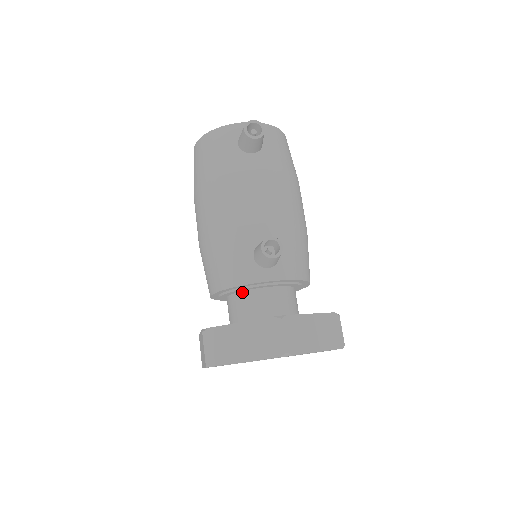
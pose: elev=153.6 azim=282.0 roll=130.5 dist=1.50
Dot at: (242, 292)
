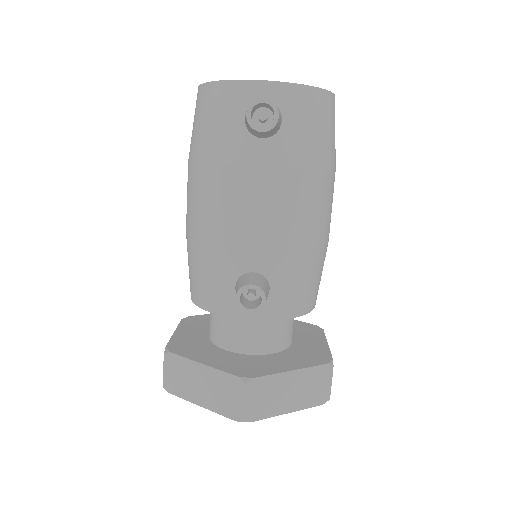
Dot at: occluded
